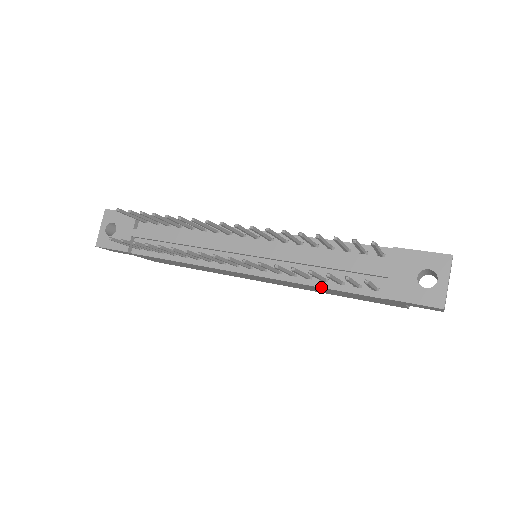
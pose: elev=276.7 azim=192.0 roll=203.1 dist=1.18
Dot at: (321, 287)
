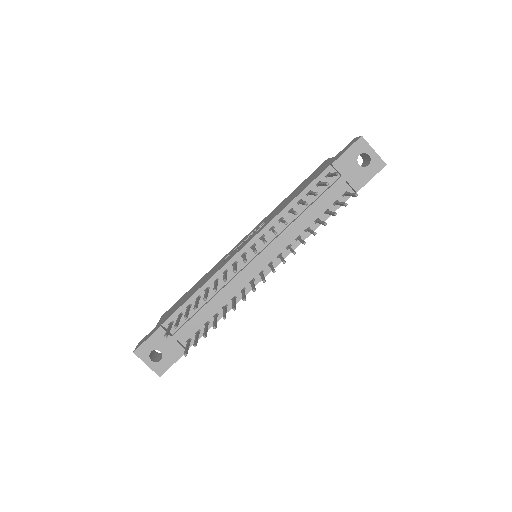
Dot at: occluded
